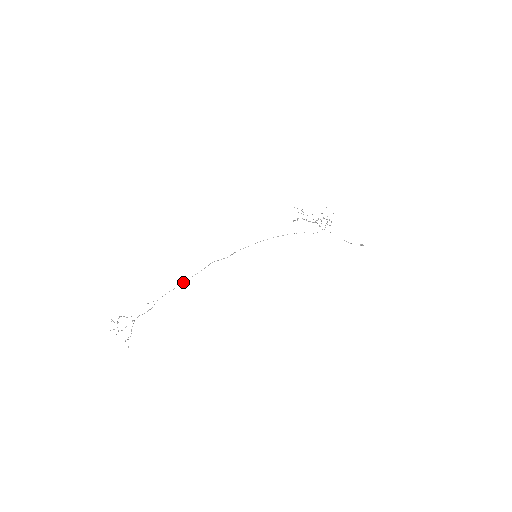
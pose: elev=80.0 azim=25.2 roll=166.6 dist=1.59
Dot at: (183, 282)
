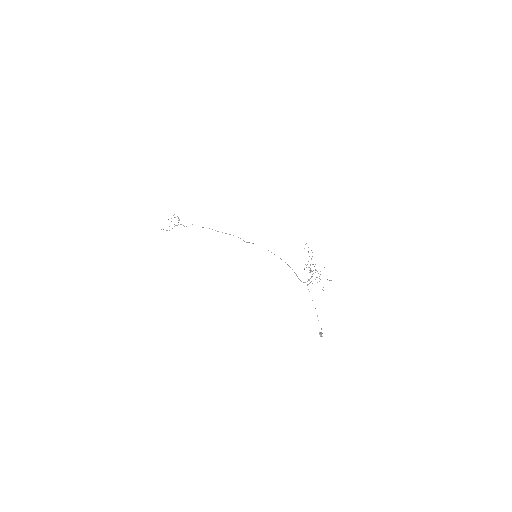
Dot at: occluded
